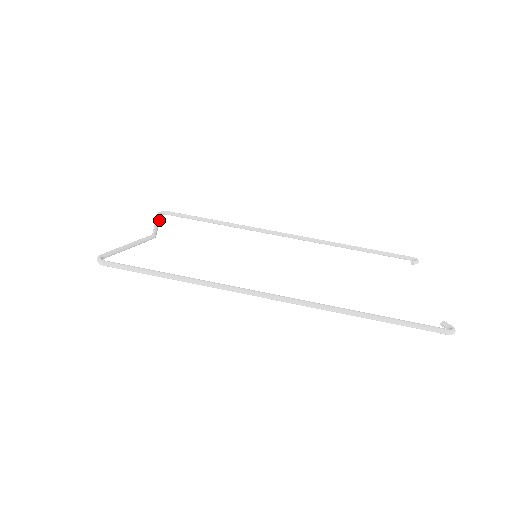
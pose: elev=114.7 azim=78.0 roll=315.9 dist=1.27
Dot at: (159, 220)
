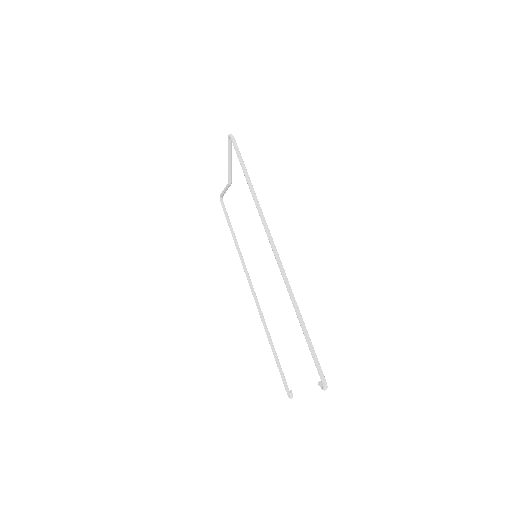
Dot at: occluded
